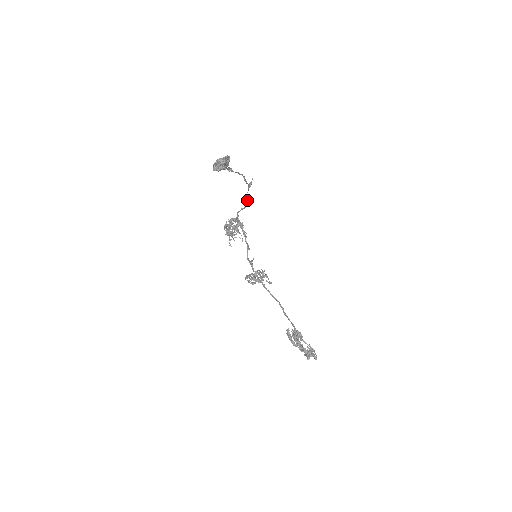
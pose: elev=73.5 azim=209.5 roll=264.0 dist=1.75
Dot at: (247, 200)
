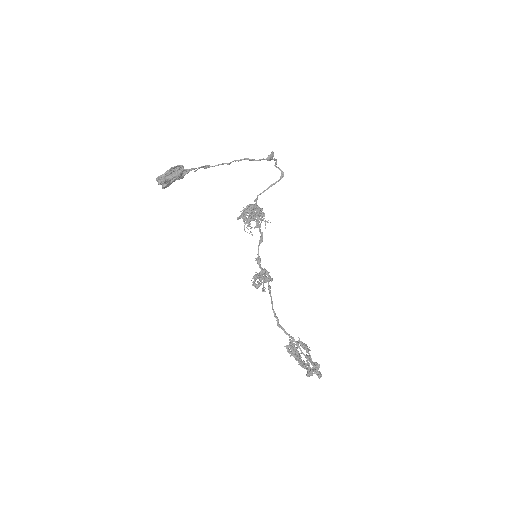
Dot at: (281, 171)
